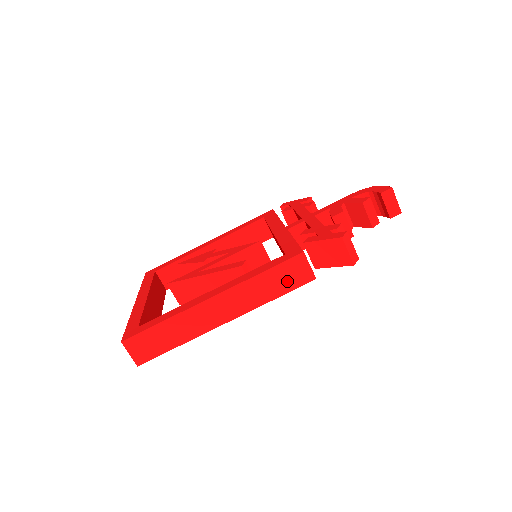
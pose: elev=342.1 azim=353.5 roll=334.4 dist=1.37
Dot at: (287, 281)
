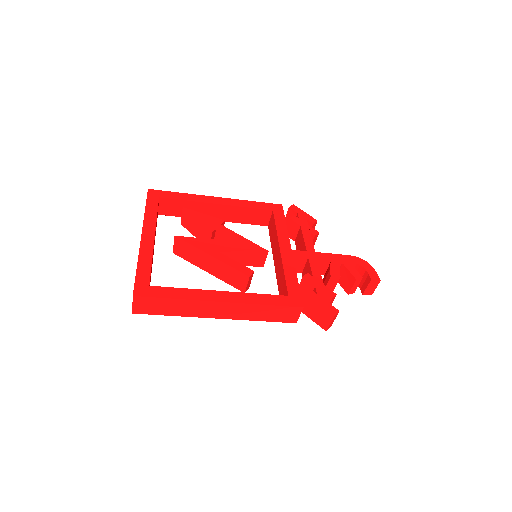
Dot at: (278, 316)
